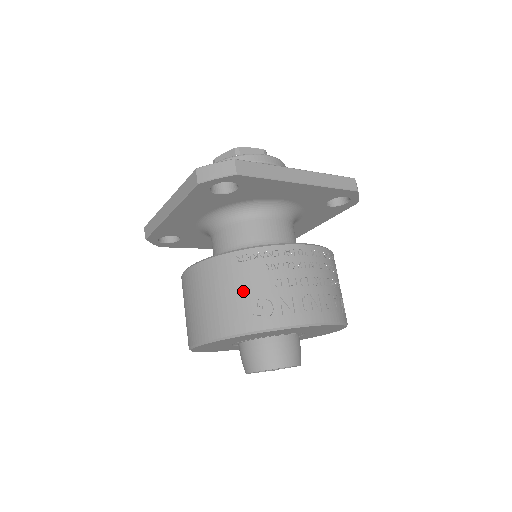
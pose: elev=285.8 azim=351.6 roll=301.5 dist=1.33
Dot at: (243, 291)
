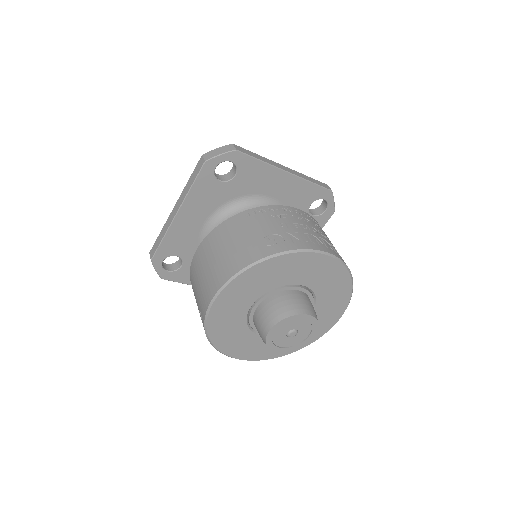
Dot at: (254, 233)
